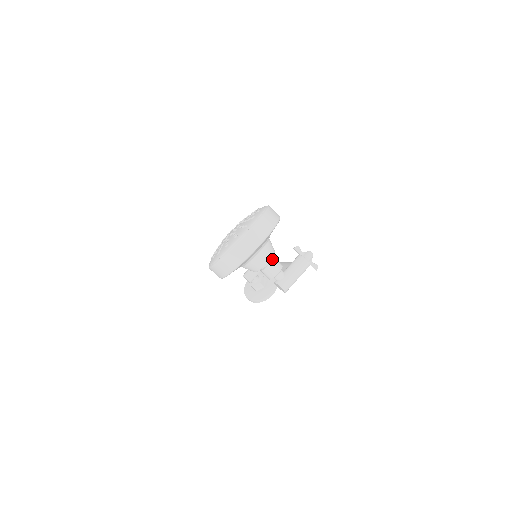
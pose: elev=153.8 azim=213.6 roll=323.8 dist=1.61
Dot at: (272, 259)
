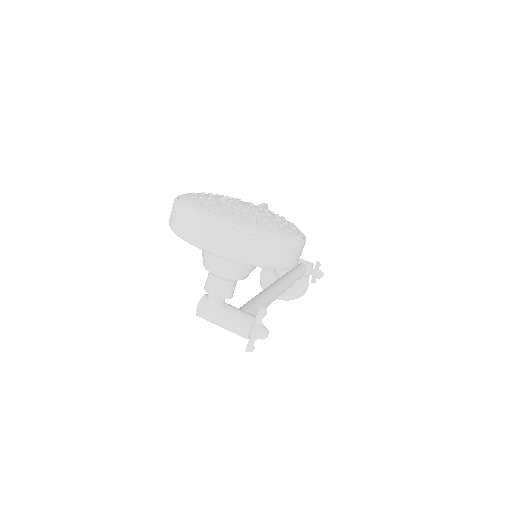
Dot at: (228, 279)
